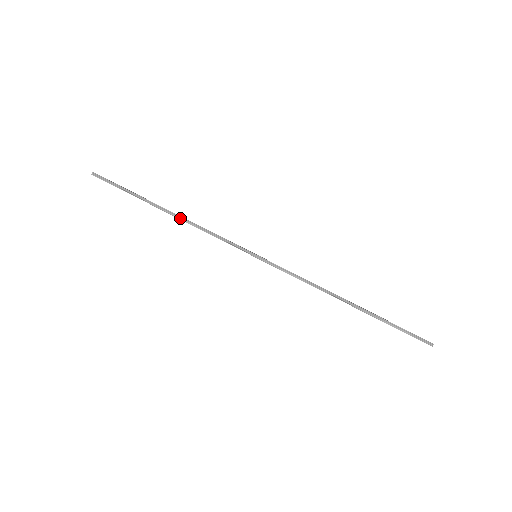
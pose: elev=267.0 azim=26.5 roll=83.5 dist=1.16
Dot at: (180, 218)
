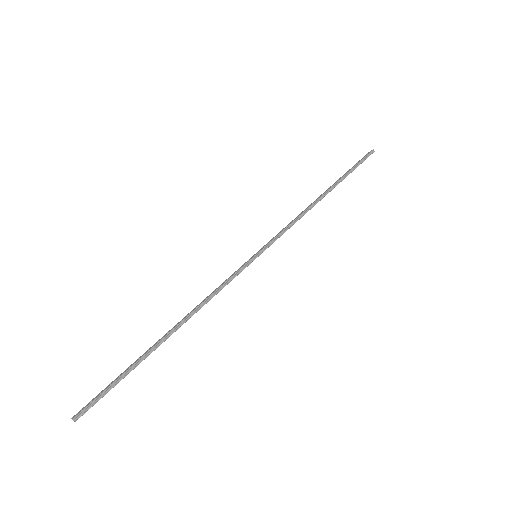
Dot at: (185, 321)
